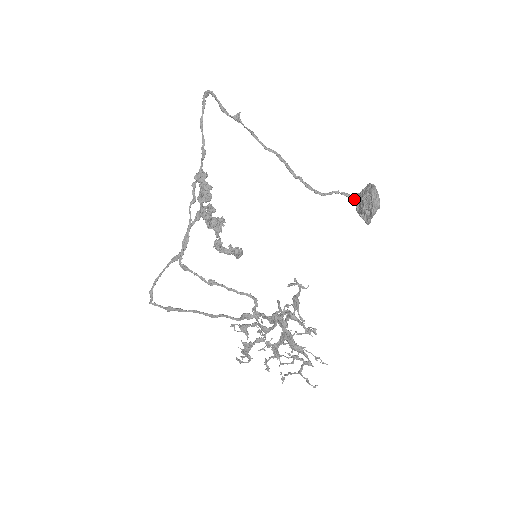
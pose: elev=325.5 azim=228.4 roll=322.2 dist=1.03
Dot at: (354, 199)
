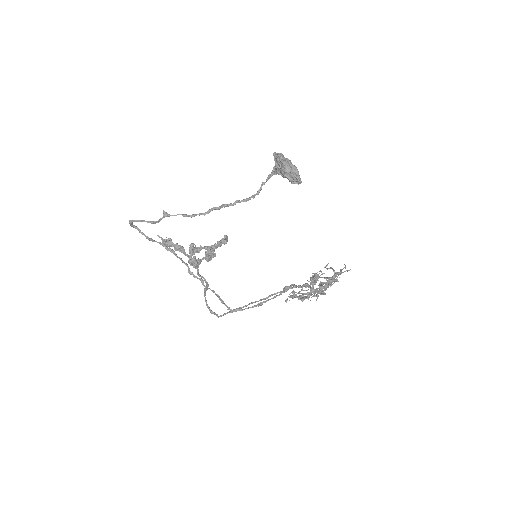
Dot at: (275, 173)
